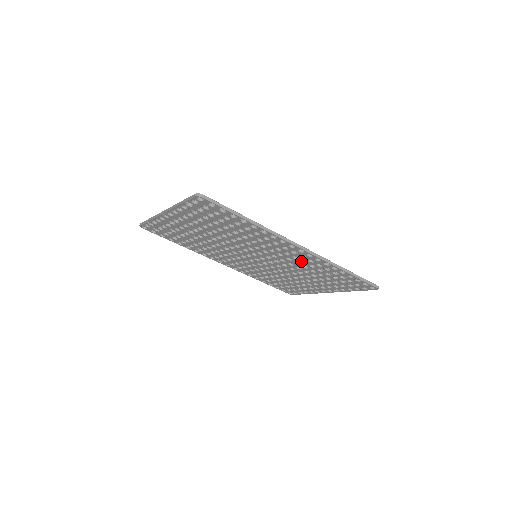
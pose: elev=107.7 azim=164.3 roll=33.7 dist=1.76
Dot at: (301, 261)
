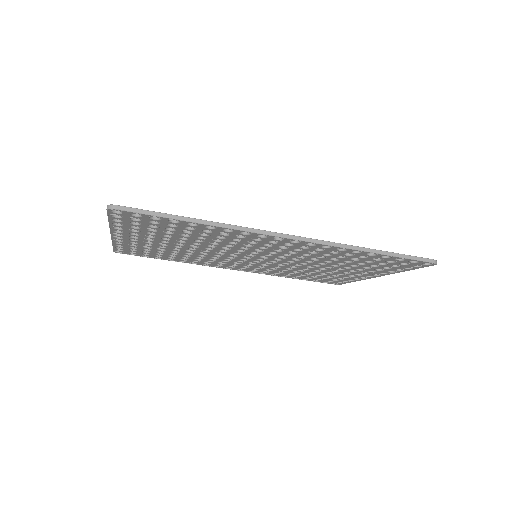
Dot at: (309, 252)
